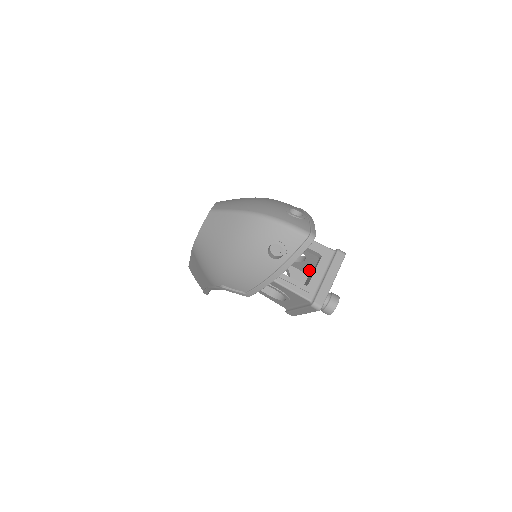
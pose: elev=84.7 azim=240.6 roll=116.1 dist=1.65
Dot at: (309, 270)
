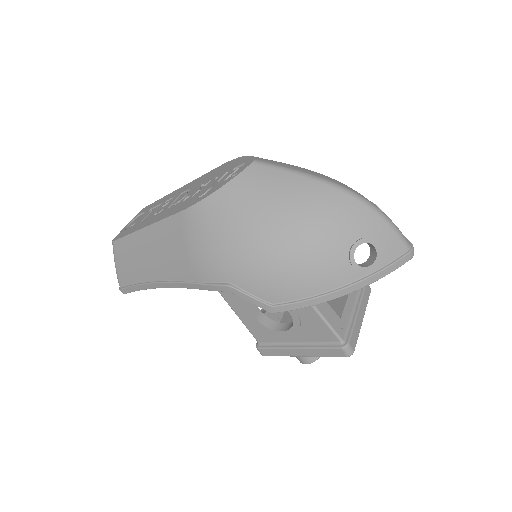
Dot at: occluded
